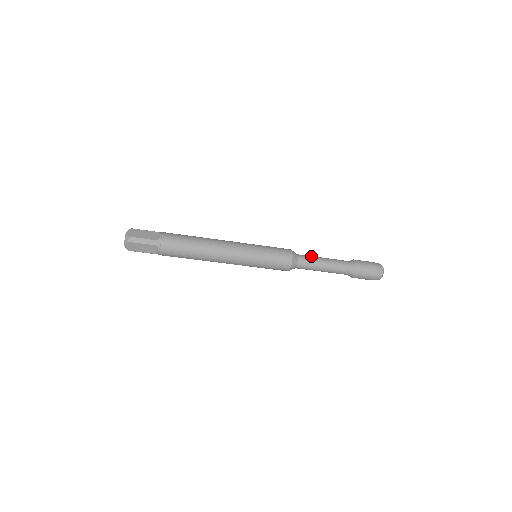
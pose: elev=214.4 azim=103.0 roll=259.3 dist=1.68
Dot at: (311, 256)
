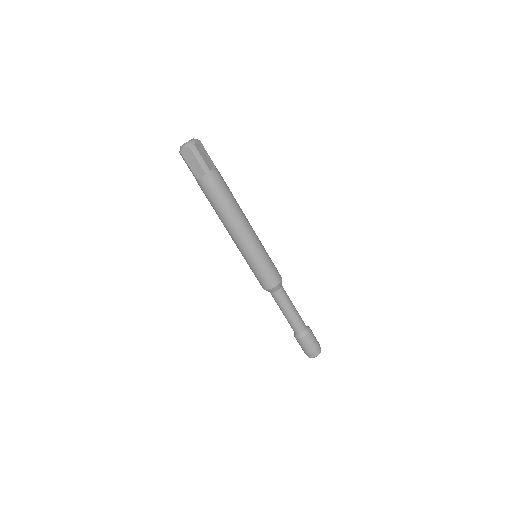
Dot at: occluded
